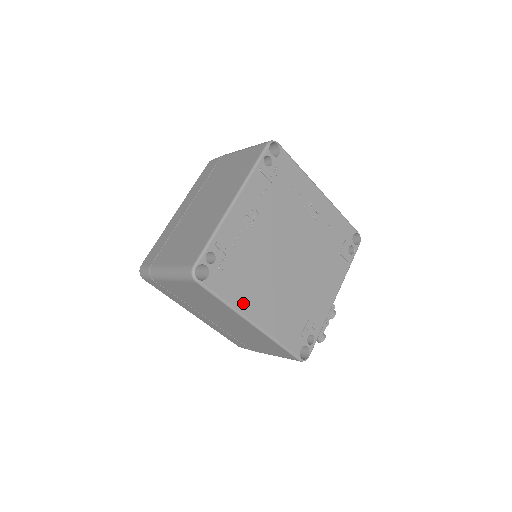
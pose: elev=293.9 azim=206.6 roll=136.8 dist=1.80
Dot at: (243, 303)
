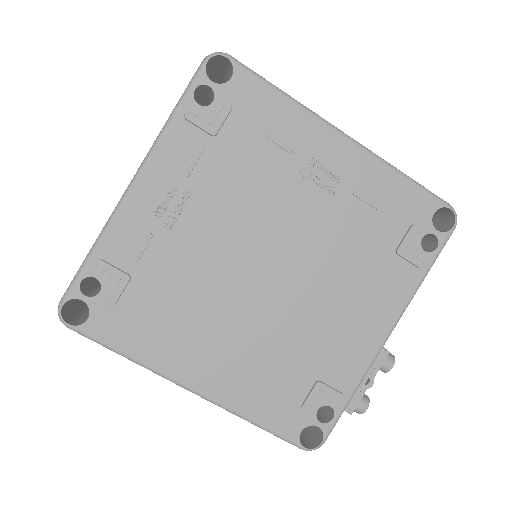
Dot at: (166, 357)
